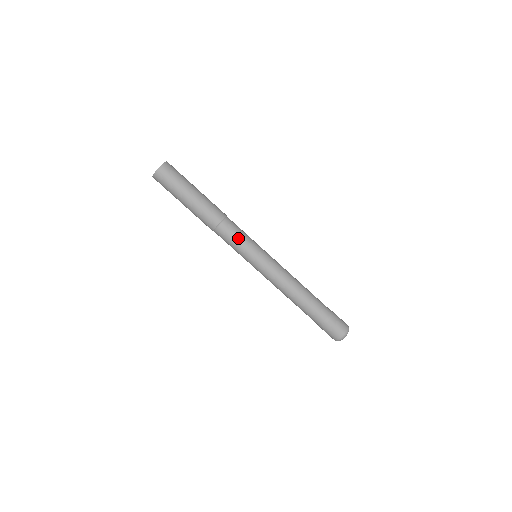
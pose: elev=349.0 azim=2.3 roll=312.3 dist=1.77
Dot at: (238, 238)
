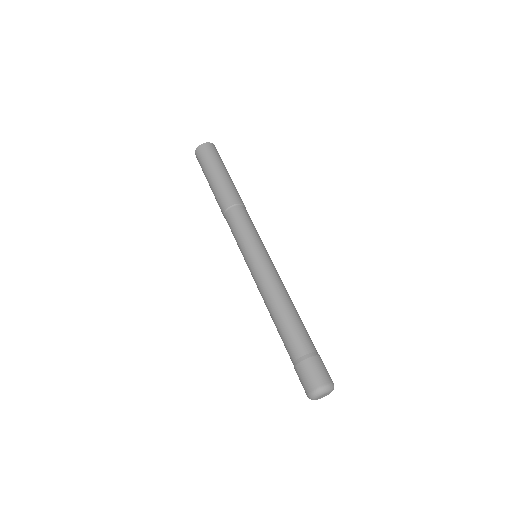
Dot at: (251, 224)
